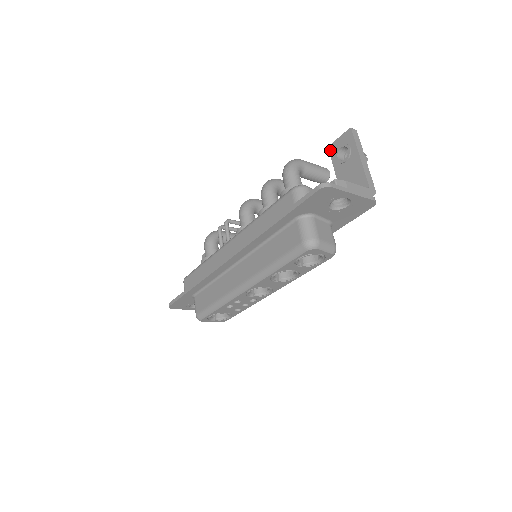
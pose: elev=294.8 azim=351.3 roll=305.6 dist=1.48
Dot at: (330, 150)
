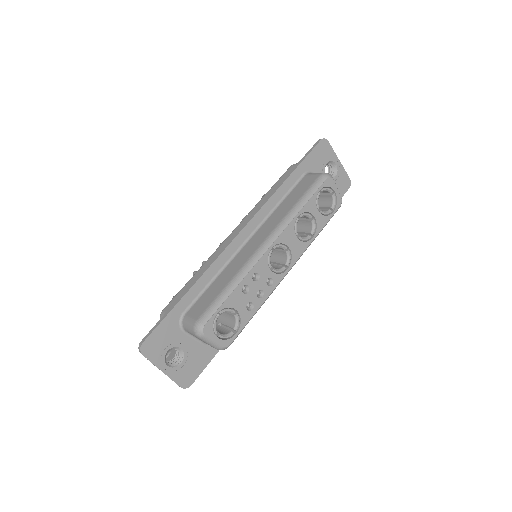
Dot at: occluded
